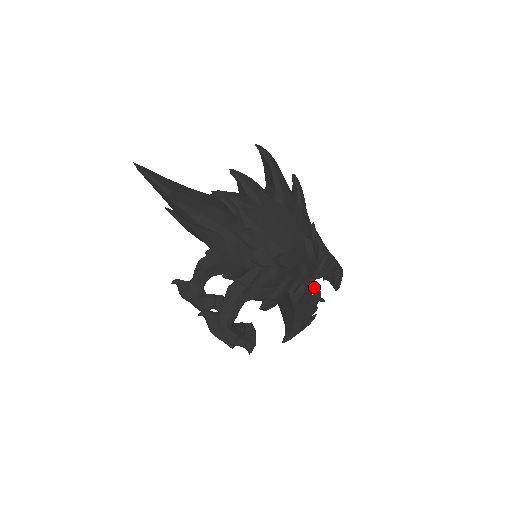
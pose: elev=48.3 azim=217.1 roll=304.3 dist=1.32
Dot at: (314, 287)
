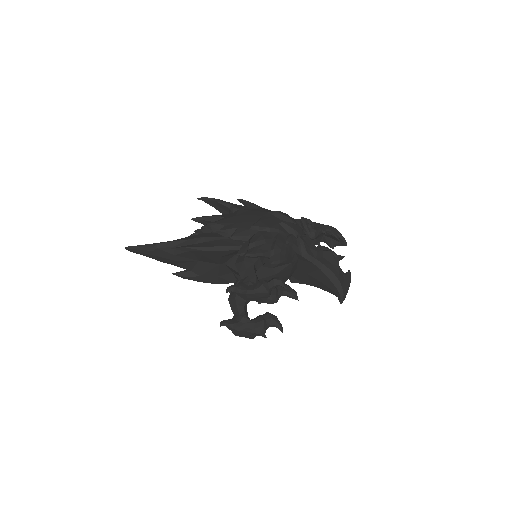
Dot at: (322, 249)
